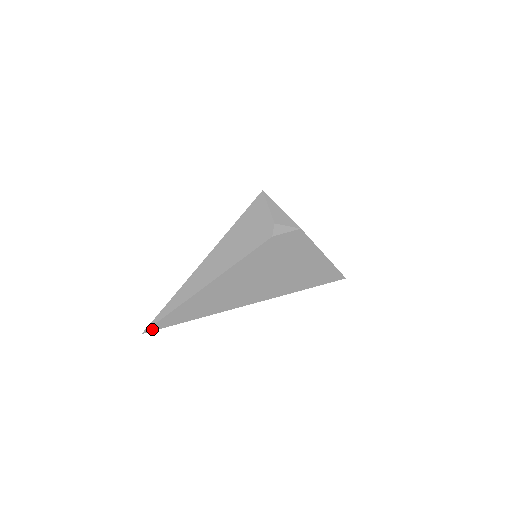
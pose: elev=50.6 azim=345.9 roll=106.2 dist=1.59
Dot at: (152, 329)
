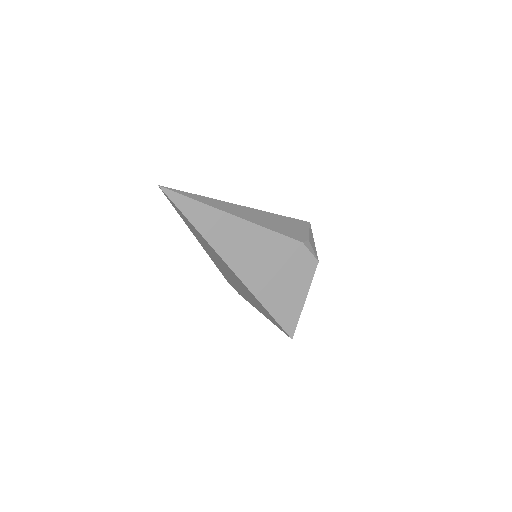
Dot at: (167, 192)
